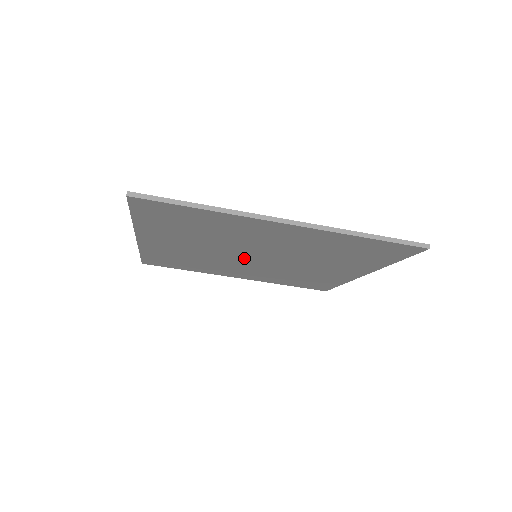
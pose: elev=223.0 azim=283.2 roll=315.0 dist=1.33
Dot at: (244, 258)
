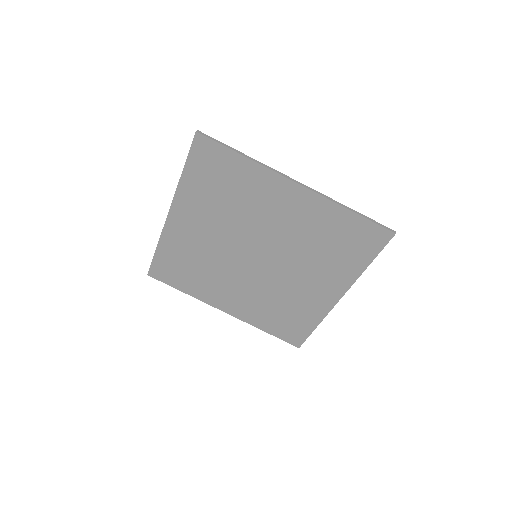
Dot at: (245, 258)
